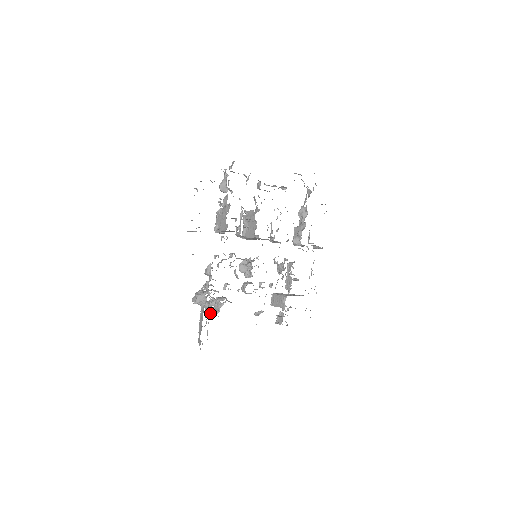
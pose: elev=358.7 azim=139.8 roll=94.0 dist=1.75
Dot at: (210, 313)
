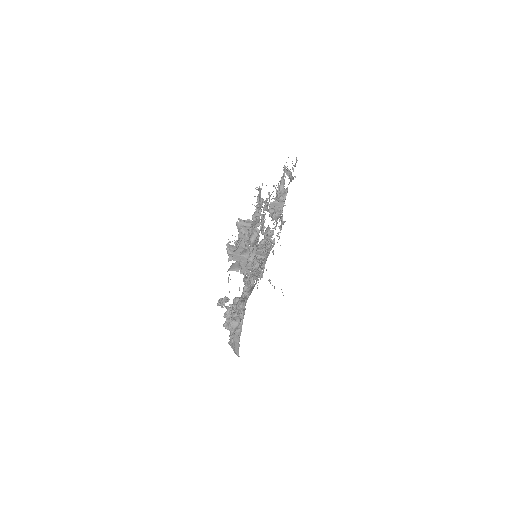
Dot at: occluded
